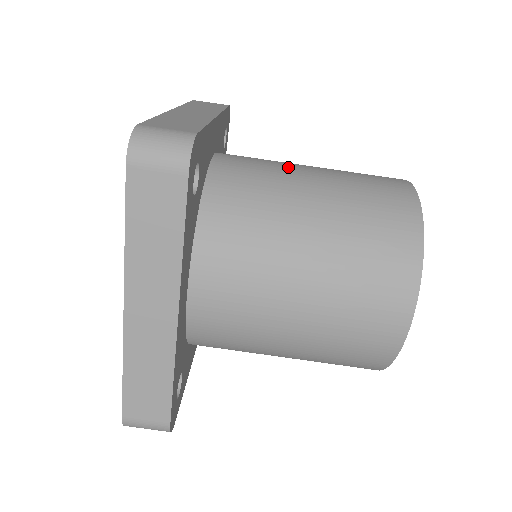
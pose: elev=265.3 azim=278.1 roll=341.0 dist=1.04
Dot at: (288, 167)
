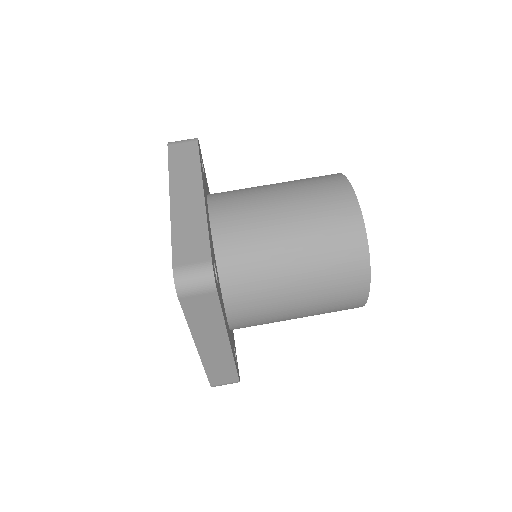
Dot at: occluded
